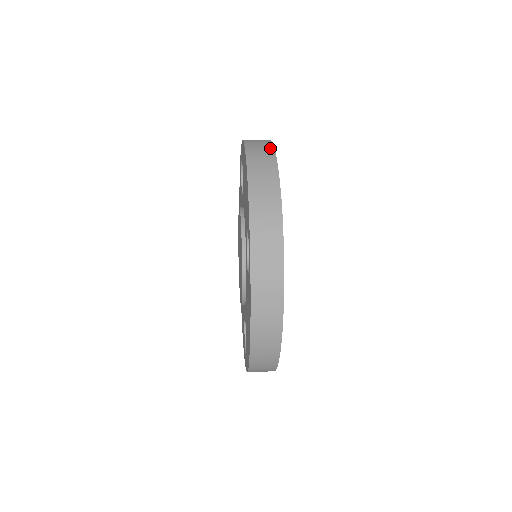
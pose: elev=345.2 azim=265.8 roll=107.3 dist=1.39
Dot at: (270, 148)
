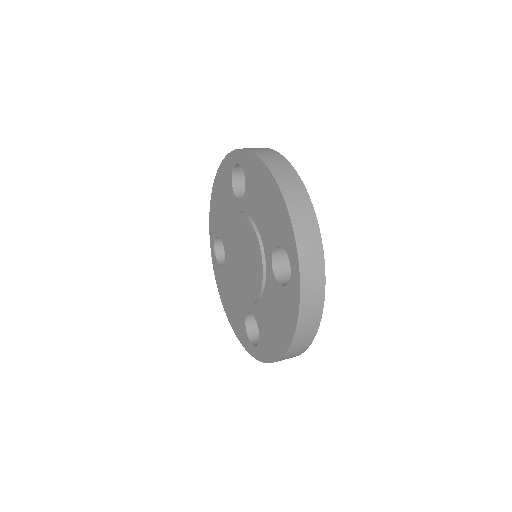
Dot at: (288, 165)
